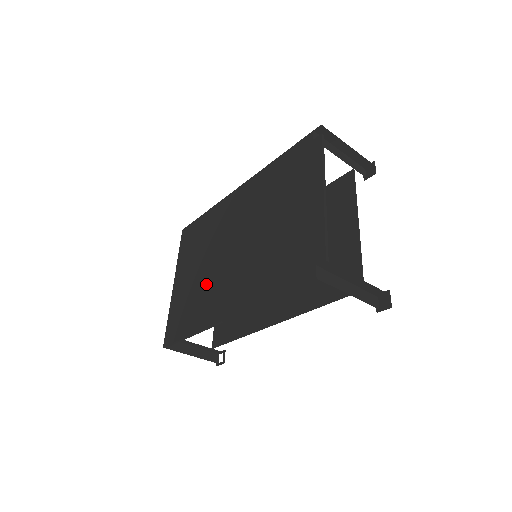
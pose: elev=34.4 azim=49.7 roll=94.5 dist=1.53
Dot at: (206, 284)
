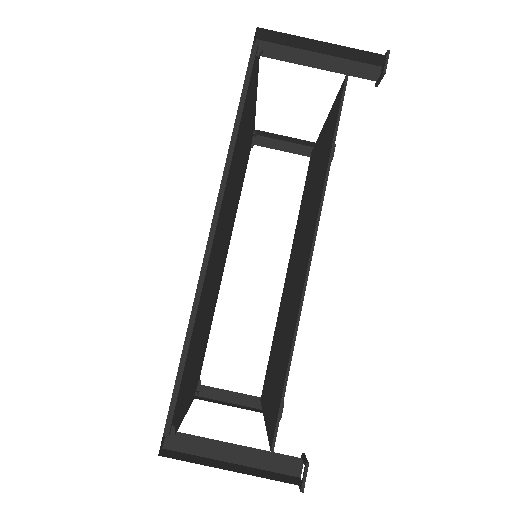
Dot at: occluded
